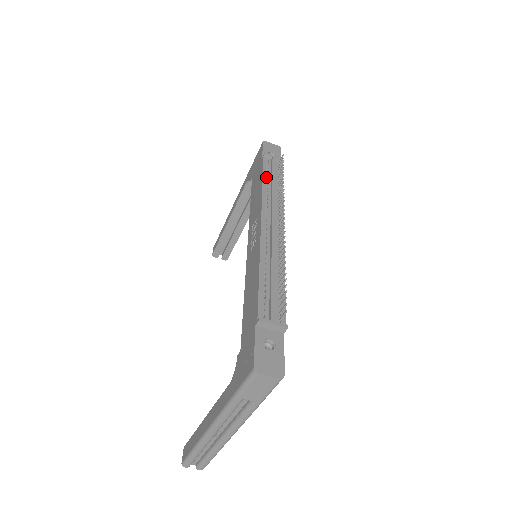
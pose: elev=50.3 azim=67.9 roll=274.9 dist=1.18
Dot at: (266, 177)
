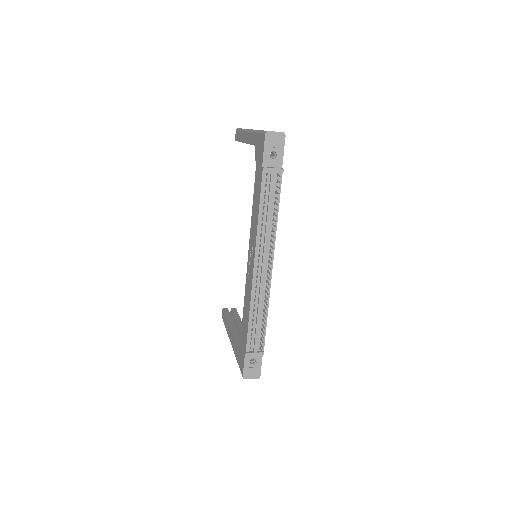
Dot at: (263, 204)
